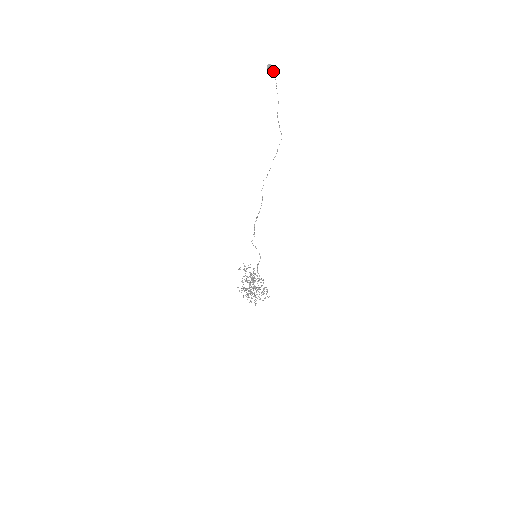
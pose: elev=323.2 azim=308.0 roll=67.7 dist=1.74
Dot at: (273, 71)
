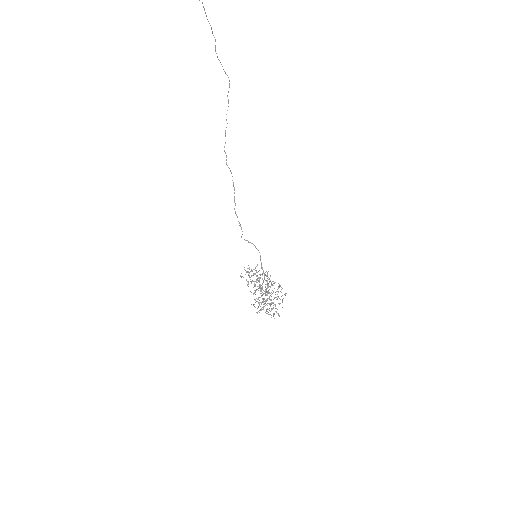
Dot at: out of frame
